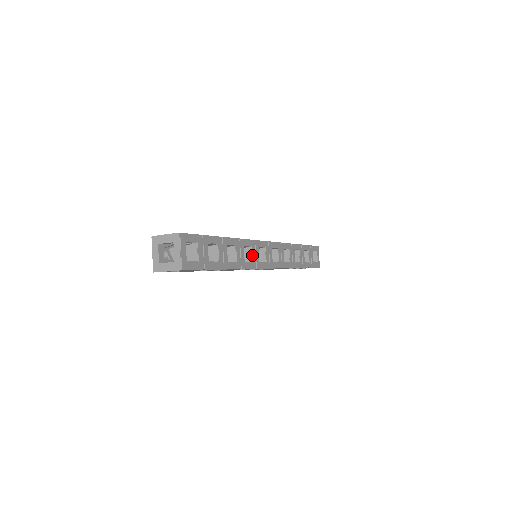
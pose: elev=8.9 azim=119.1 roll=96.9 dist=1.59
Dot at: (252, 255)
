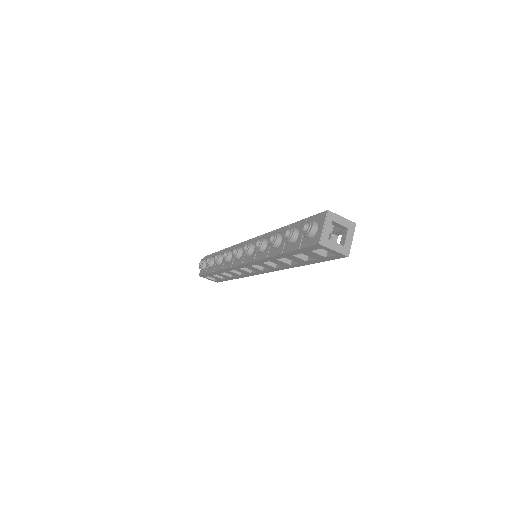
Dot at: occluded
